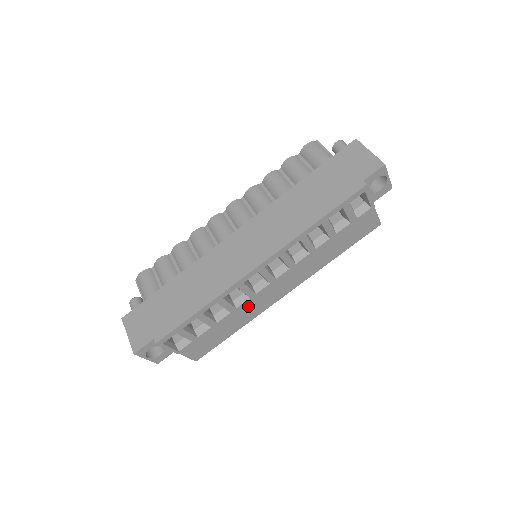
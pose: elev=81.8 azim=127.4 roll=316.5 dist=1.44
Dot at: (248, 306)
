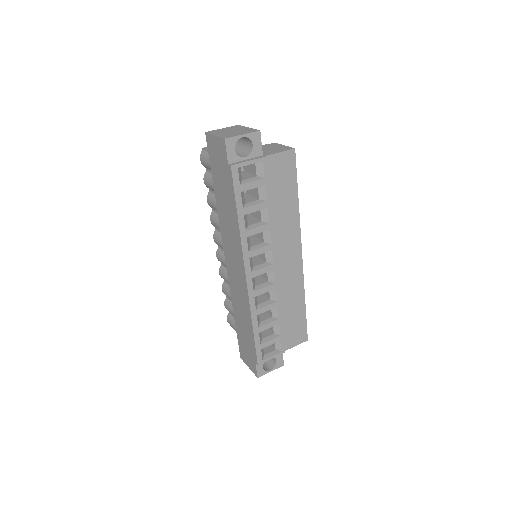
Dot at: (285, 290)
